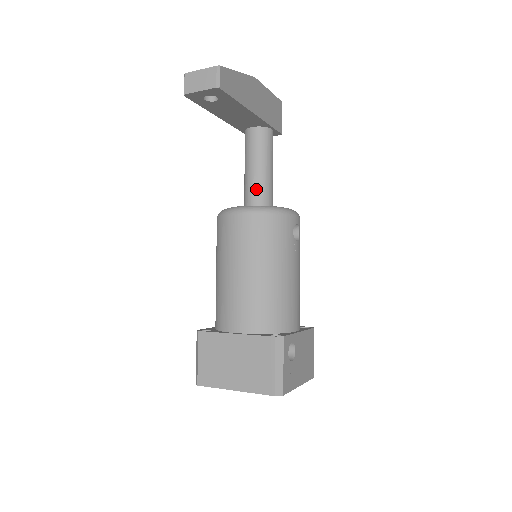
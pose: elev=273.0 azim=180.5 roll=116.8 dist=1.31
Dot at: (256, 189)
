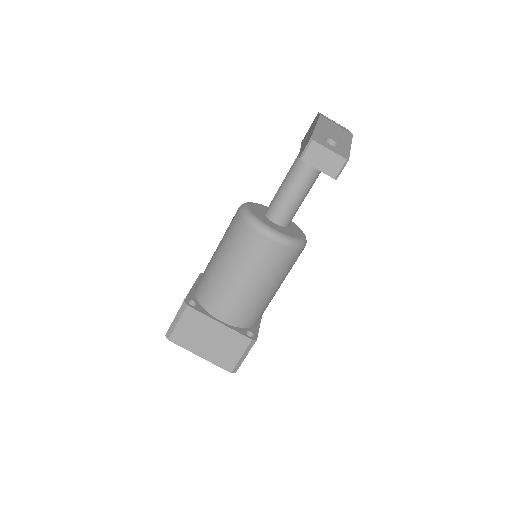
Dot at: (288, 210)
